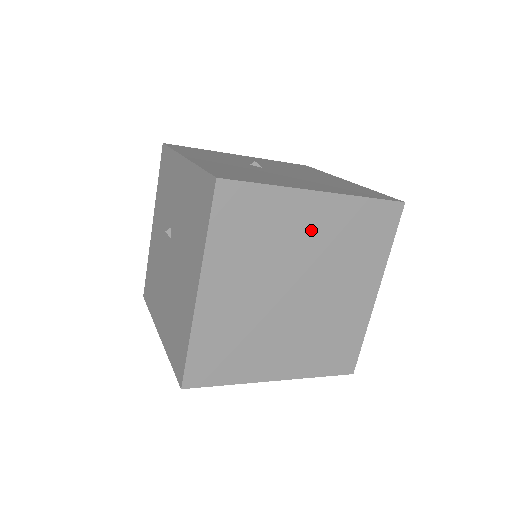
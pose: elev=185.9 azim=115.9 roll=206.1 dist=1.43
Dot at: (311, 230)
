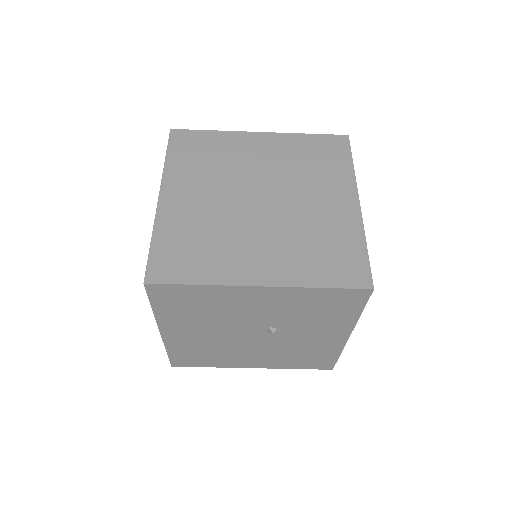
Dot at: (259, 155)
